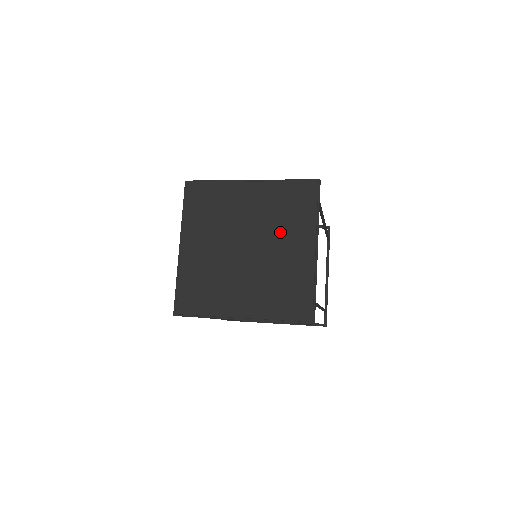
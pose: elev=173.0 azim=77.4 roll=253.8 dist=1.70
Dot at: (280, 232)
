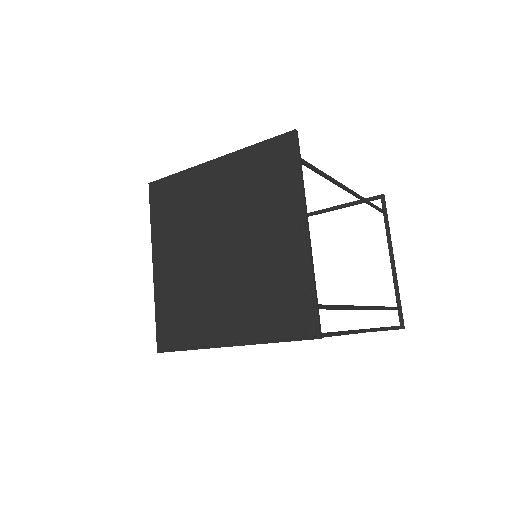
Dot at: (256, 217)
